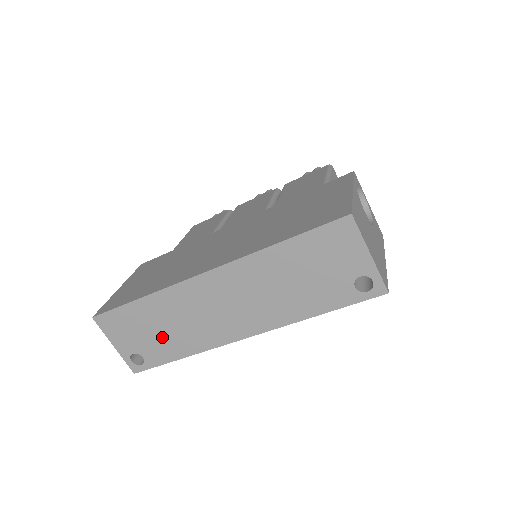
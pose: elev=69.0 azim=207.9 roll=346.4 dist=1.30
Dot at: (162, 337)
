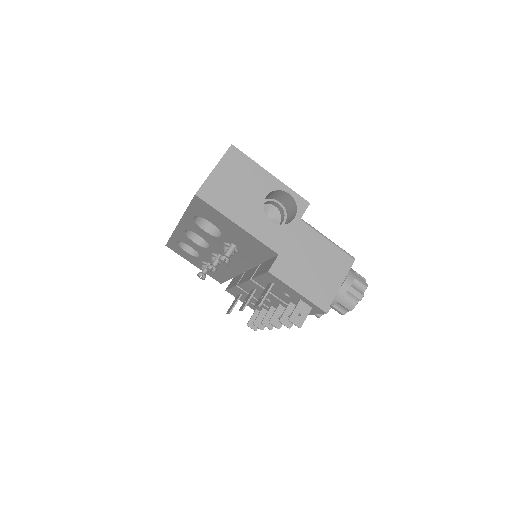
Dot at: occluded
